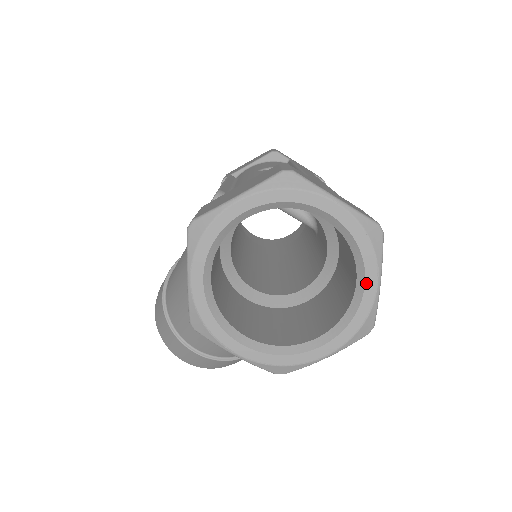
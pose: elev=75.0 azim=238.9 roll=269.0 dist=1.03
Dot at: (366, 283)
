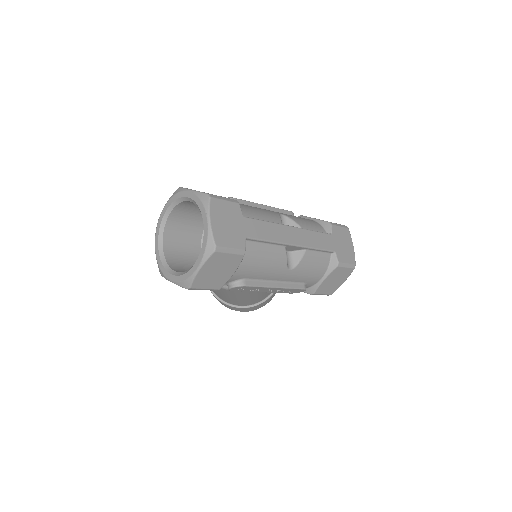
Dot at: (195, 264)
